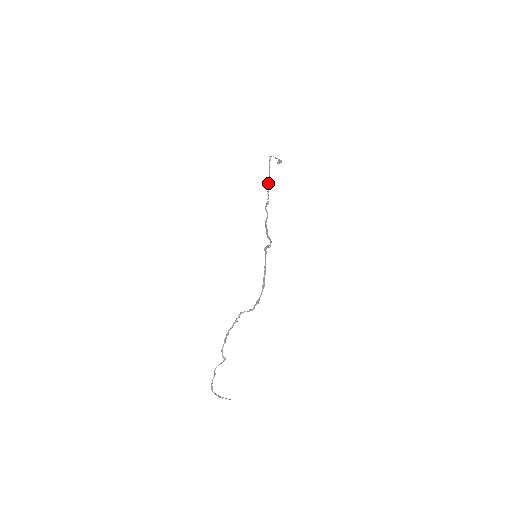
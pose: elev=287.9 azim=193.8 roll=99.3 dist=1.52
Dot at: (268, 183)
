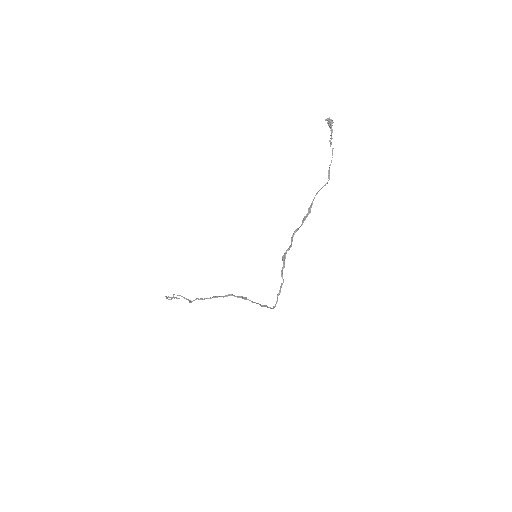
Dot at: (309, 211)
